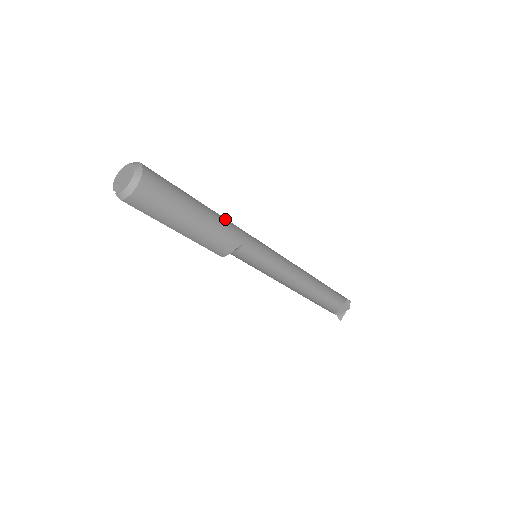
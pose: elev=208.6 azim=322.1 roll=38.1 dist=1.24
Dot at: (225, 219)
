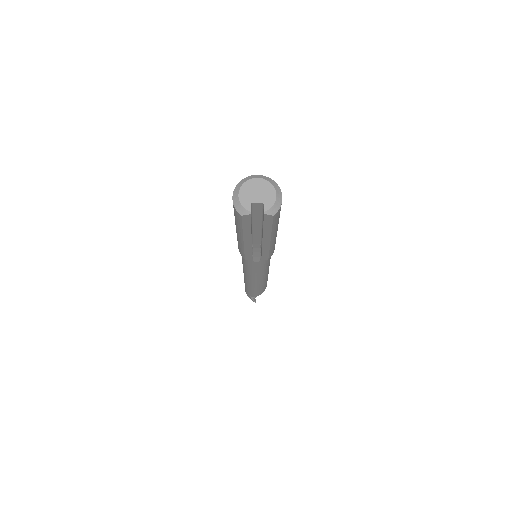
Dot at: occluded
